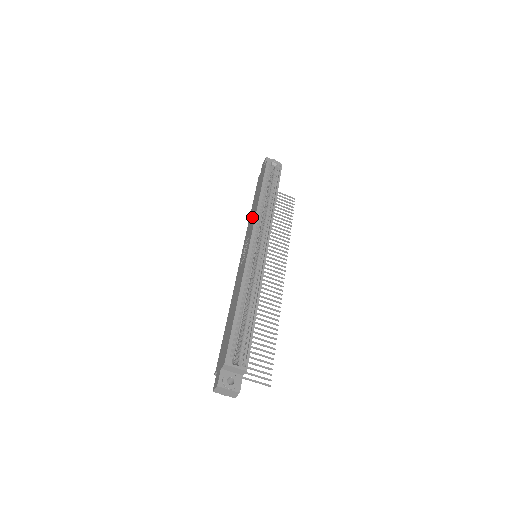
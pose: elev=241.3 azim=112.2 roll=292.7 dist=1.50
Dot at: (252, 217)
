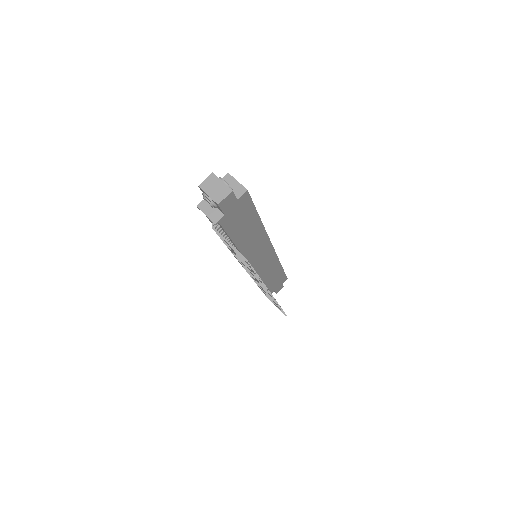
Dot at: occluded
